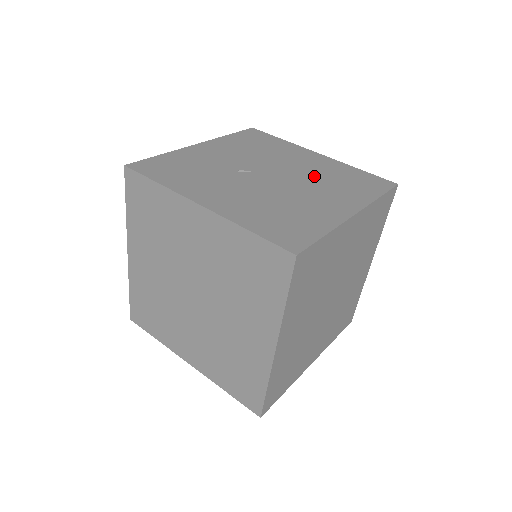
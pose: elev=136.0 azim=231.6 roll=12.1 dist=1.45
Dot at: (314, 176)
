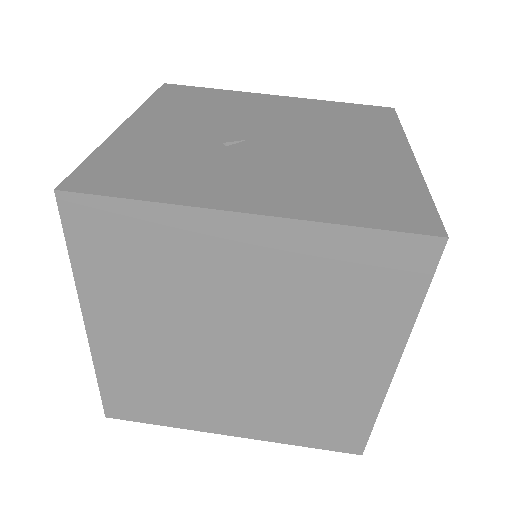
Dot at: (312, 124)
